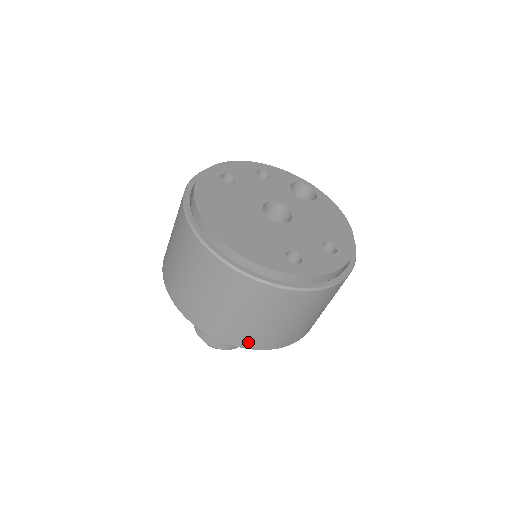
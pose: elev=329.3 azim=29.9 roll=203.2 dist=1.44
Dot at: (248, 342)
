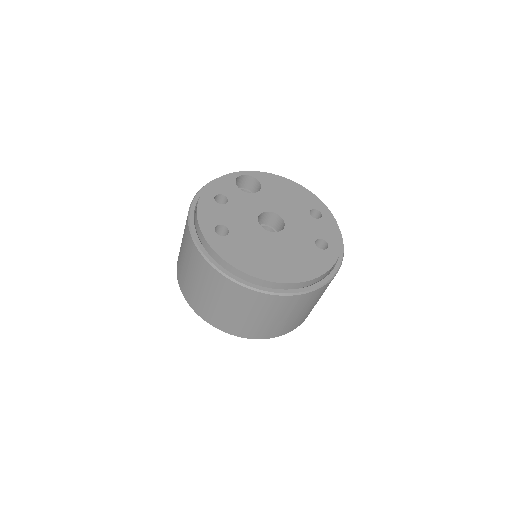
Dot at: occluded
